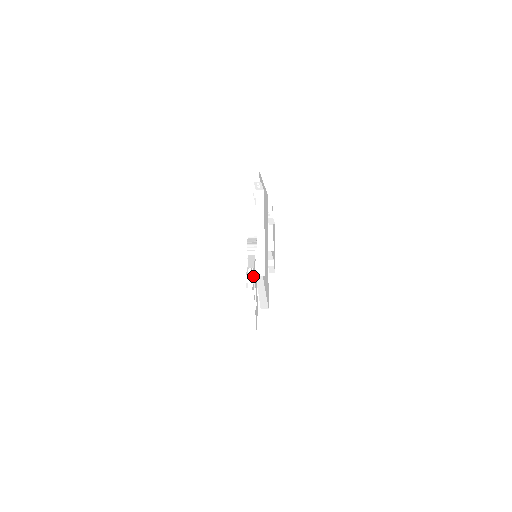
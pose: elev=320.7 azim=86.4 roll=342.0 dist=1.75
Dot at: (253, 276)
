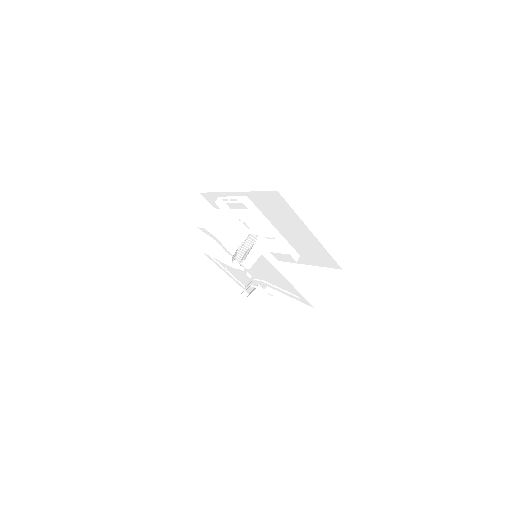
Dot at: (239, 278)
